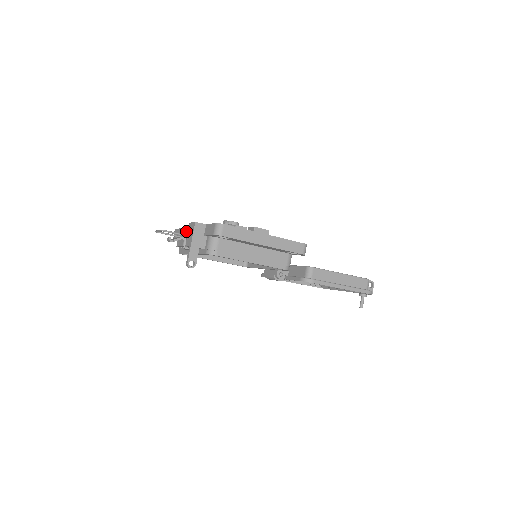
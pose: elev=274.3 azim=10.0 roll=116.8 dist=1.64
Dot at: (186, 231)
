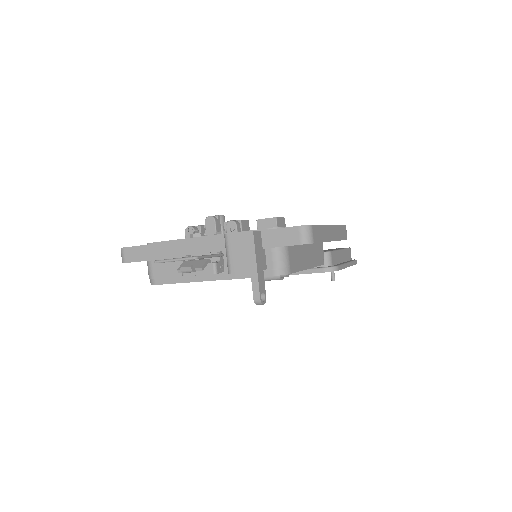
Dot at: (179, 247)
